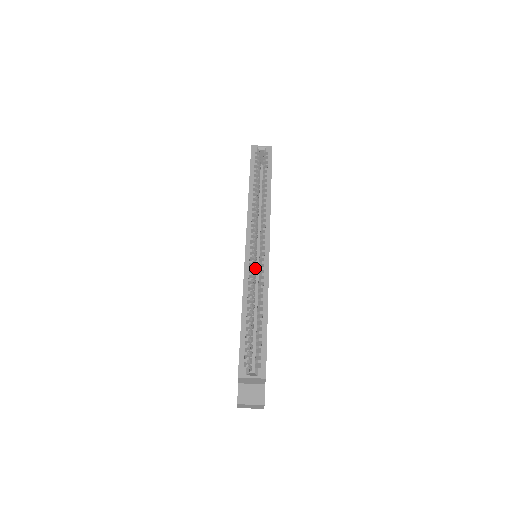
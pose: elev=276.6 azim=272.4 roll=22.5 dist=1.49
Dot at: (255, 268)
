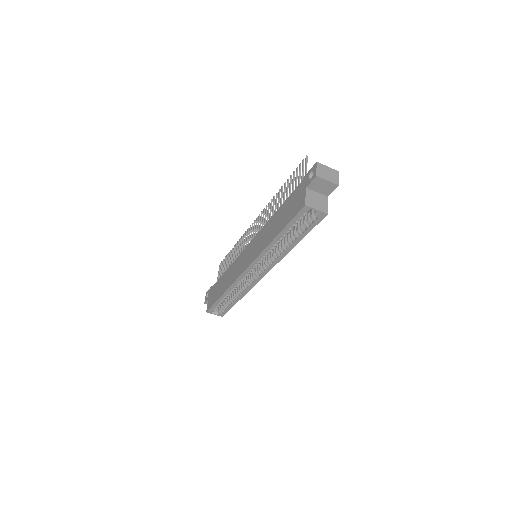
Dot at: occluded
